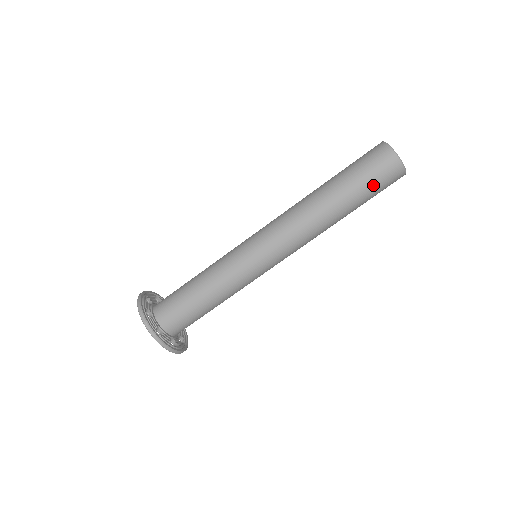
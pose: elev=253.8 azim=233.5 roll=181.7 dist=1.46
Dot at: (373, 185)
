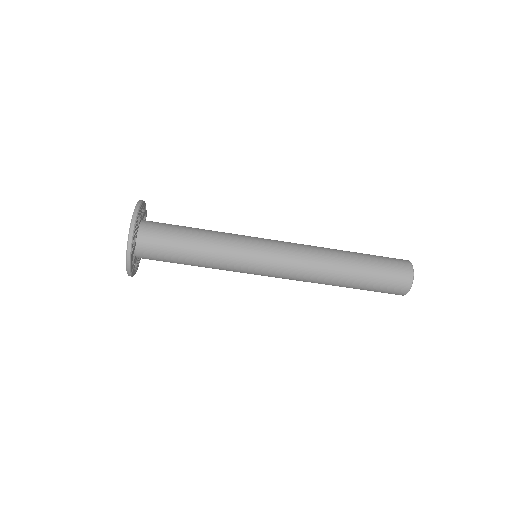
Dot at: (377, 291)
